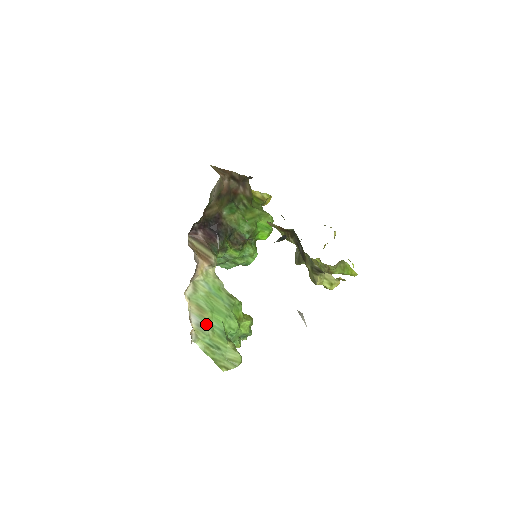
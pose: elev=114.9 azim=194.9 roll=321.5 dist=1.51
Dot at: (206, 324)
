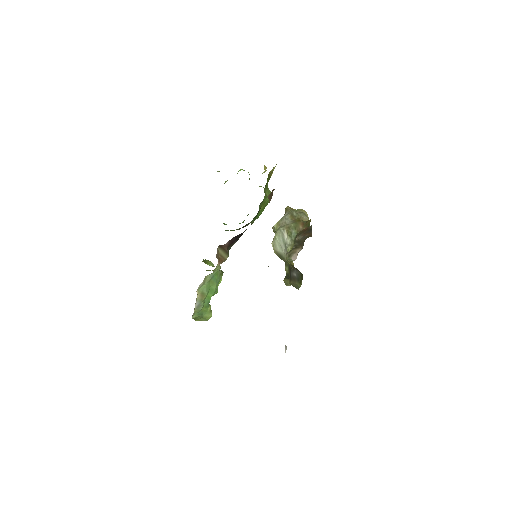
Dot at: (202, 304)
